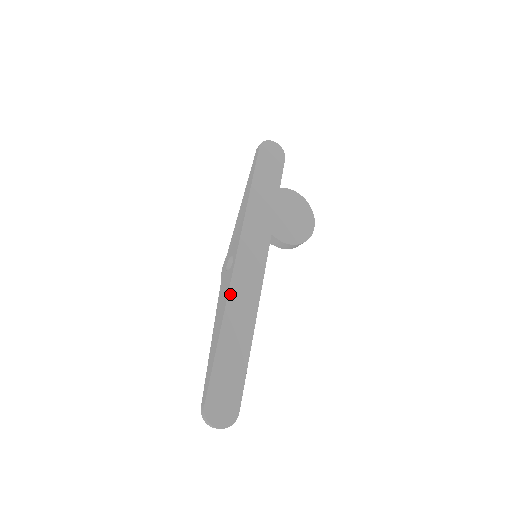
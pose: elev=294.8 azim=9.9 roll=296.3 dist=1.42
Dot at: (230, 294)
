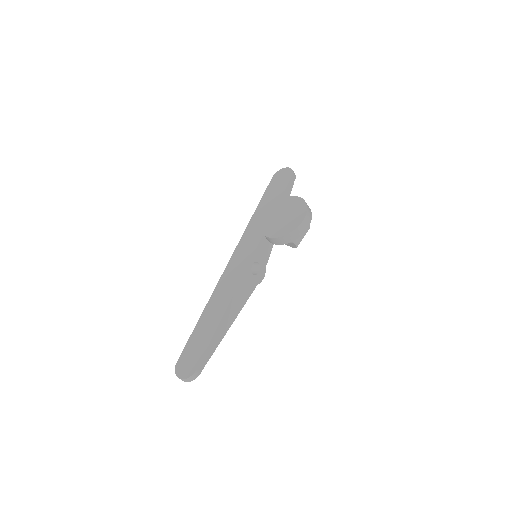
Dot at: (218, 285)
